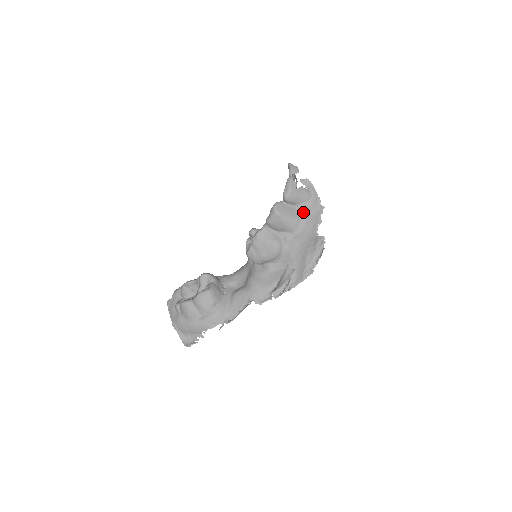
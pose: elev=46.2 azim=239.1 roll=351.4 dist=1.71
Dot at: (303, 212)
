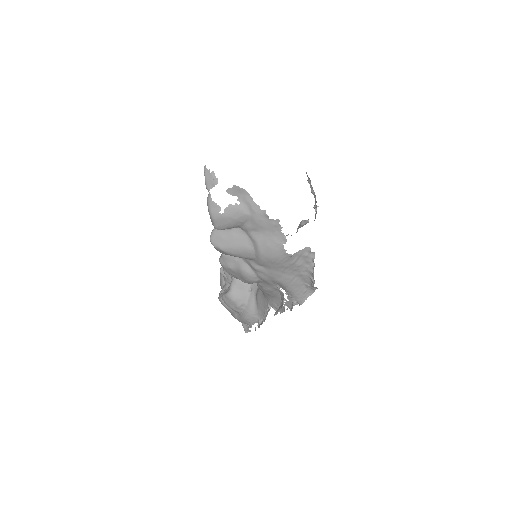
Dot at: (251, 236)
